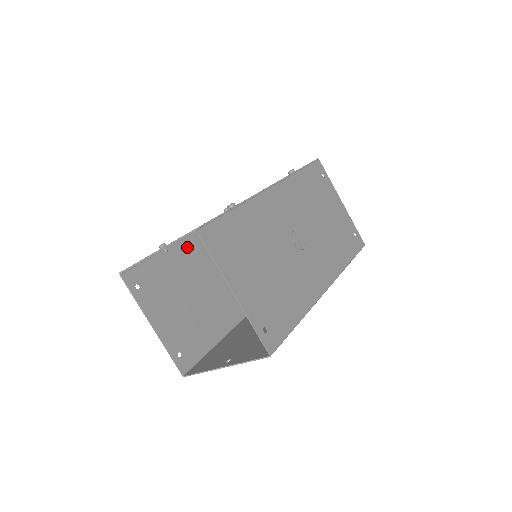
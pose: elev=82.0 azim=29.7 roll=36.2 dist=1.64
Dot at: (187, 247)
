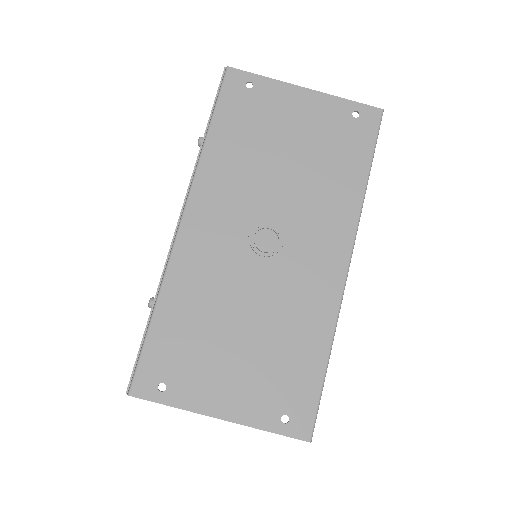
Dot at: occluded
